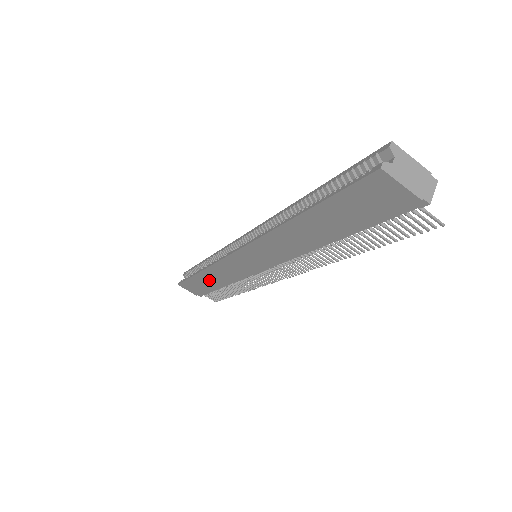
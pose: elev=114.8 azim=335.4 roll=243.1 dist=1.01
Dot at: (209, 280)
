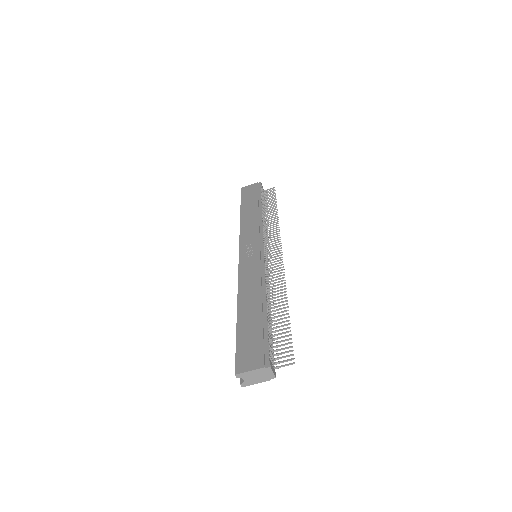
Dot at: occluded
